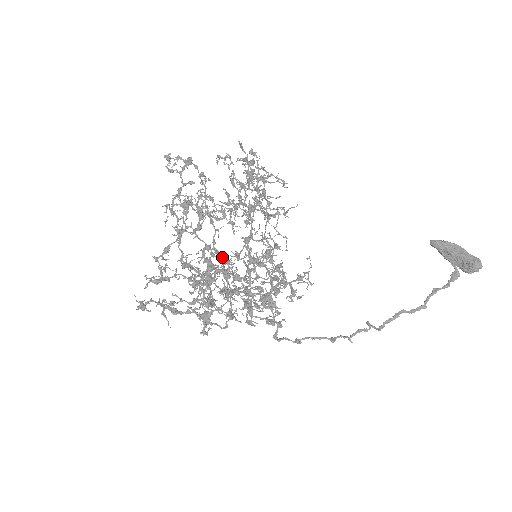
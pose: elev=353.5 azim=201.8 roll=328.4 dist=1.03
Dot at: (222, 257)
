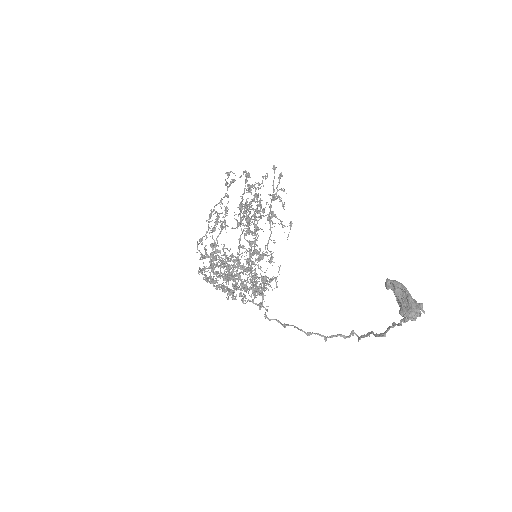
Dot at: (239, 251)
